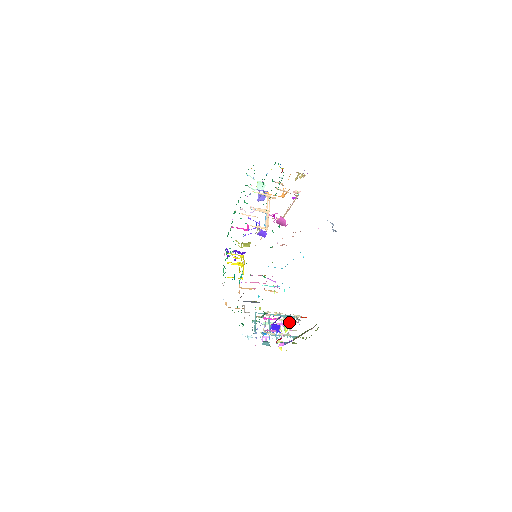
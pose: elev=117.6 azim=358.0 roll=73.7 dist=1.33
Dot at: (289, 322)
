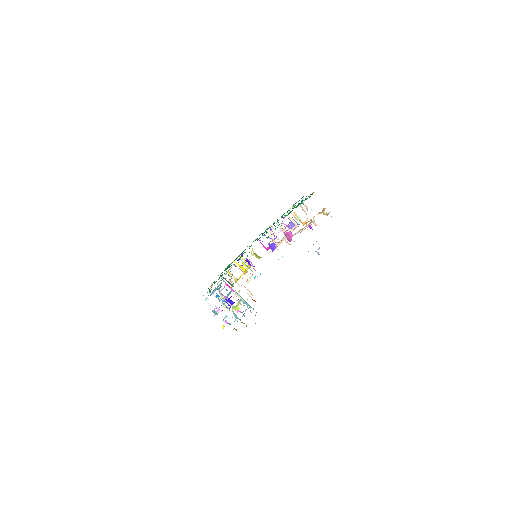
Dot at: (243, 311)
